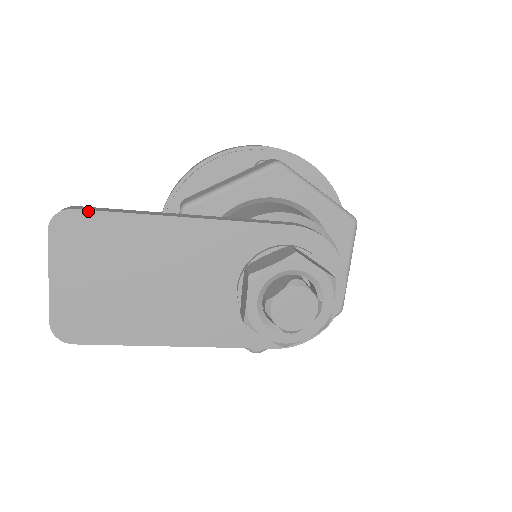
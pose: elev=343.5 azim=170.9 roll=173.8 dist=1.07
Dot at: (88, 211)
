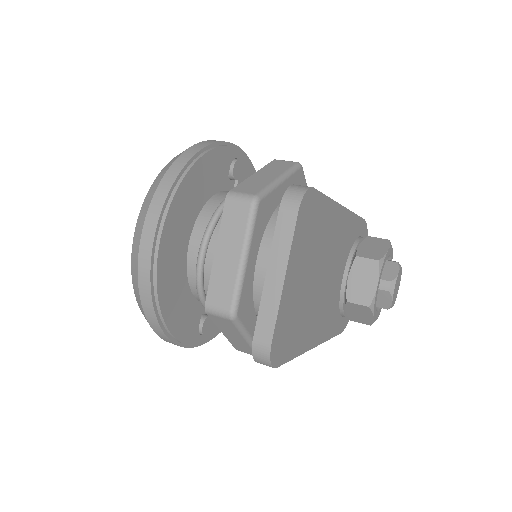
Dot at: (318, 192)
